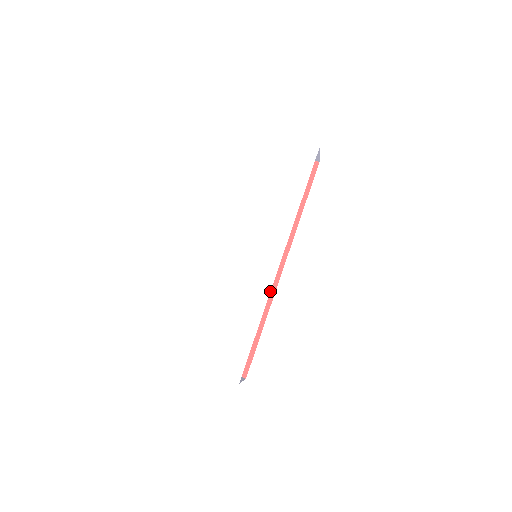
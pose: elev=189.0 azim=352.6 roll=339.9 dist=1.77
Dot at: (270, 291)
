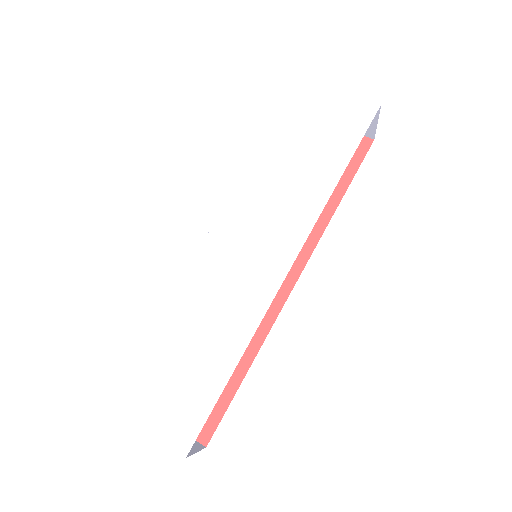
Dot at: (269, 315)
